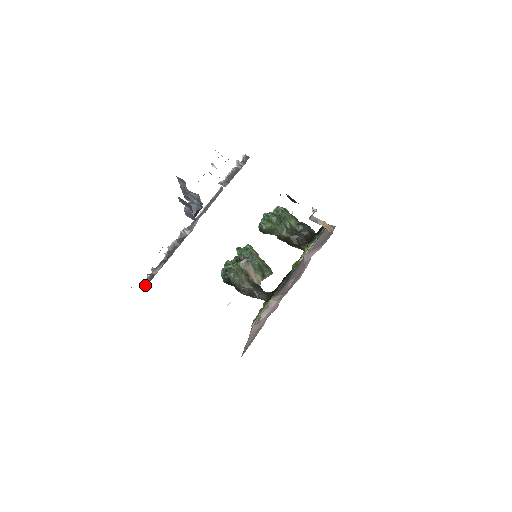
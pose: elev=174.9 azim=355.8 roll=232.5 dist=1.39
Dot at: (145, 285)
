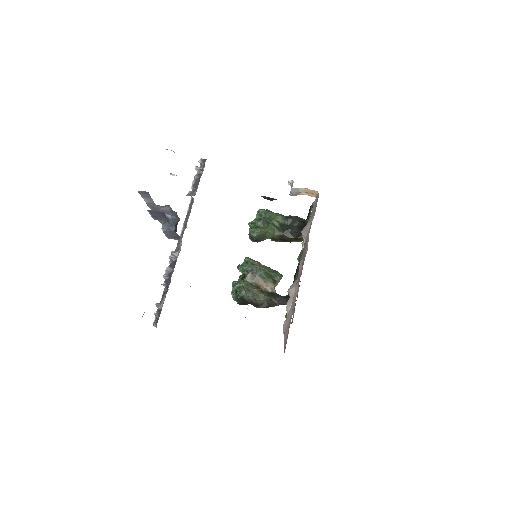
Dot at: (156, 324)
